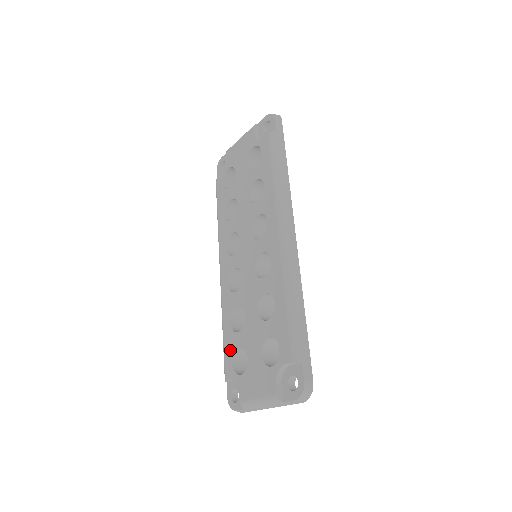
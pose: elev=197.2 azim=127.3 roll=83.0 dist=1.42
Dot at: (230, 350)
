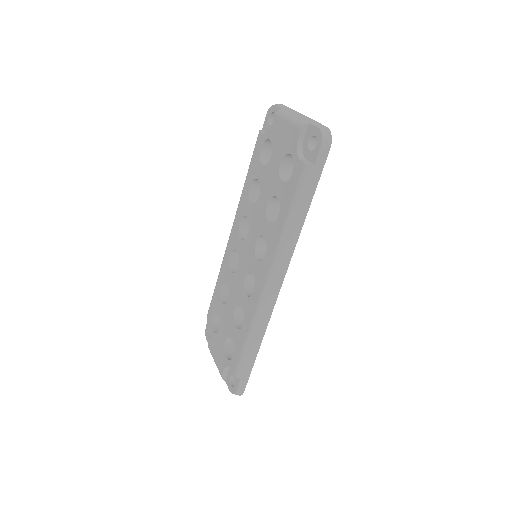
Dot at: (214, 305)
